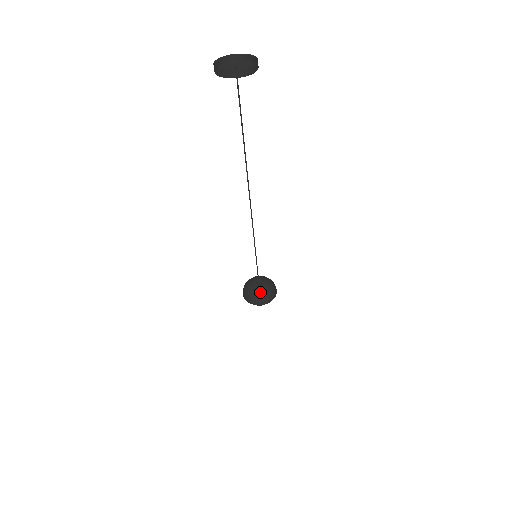
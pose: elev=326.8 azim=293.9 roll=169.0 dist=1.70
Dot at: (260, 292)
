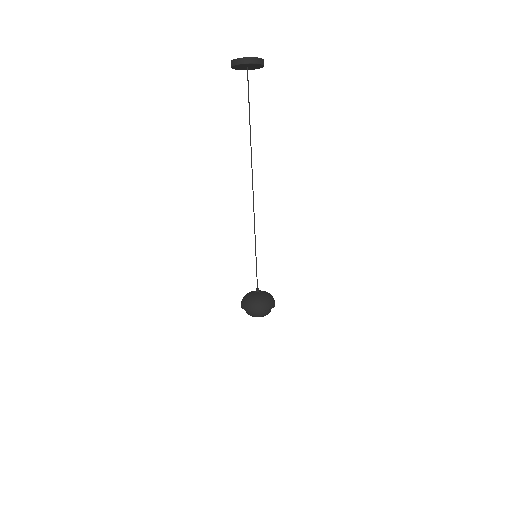
Dot at: (264, 296)
